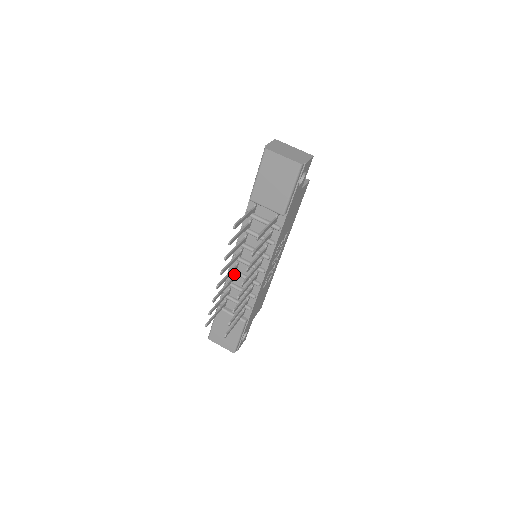
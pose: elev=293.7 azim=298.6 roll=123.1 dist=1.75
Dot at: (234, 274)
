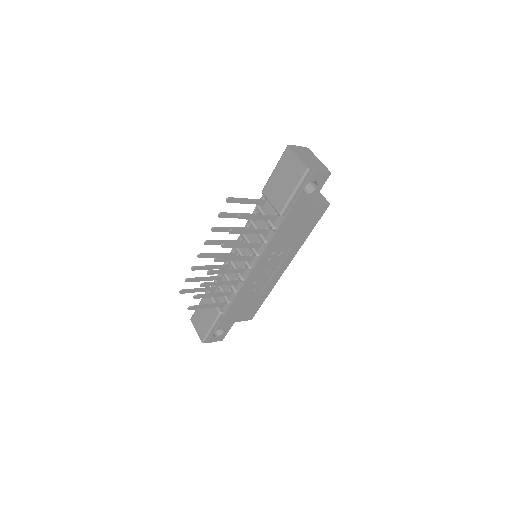
Dot at: occluded
